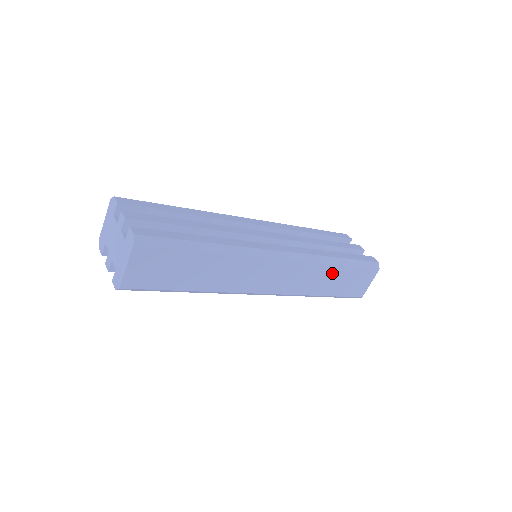
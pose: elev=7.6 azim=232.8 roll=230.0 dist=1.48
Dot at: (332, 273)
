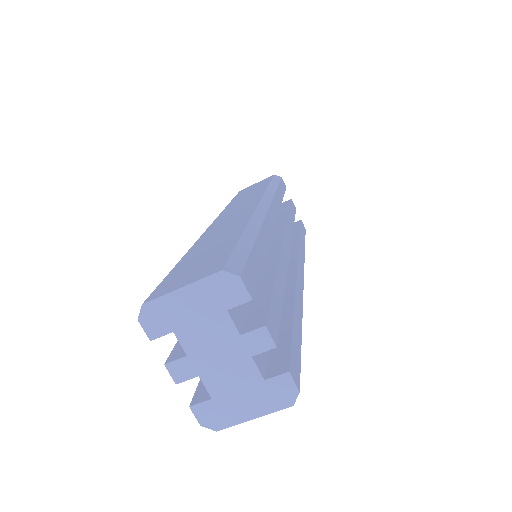
Dot at: occluded
